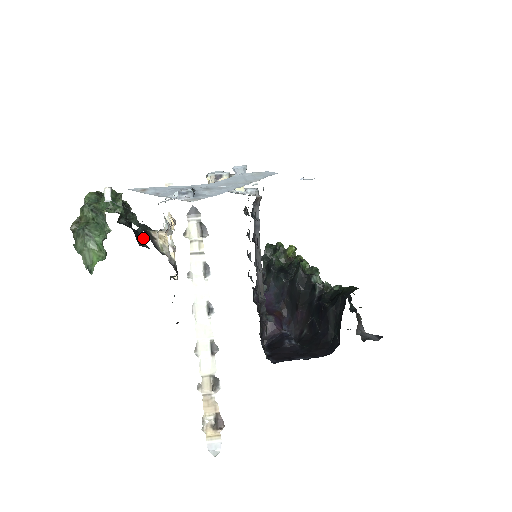
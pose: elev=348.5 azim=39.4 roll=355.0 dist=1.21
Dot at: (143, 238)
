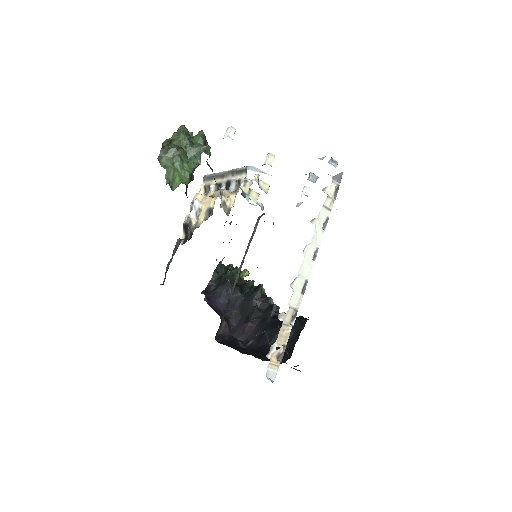
Dot at: occluded
